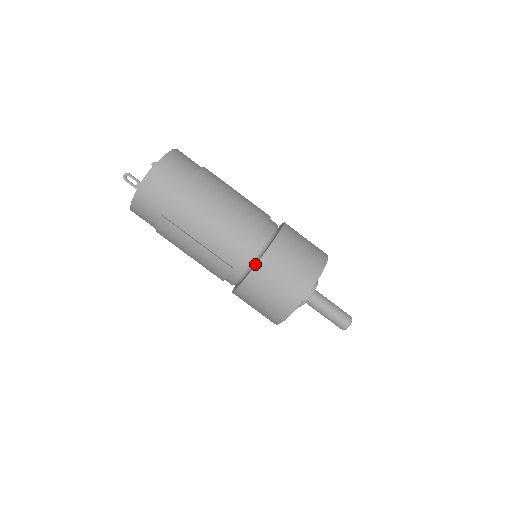
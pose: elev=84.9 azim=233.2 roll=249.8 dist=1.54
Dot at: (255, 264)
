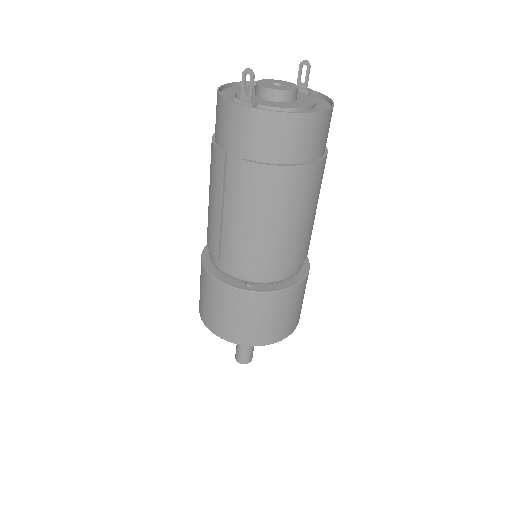
Dot at: (235, 284)
